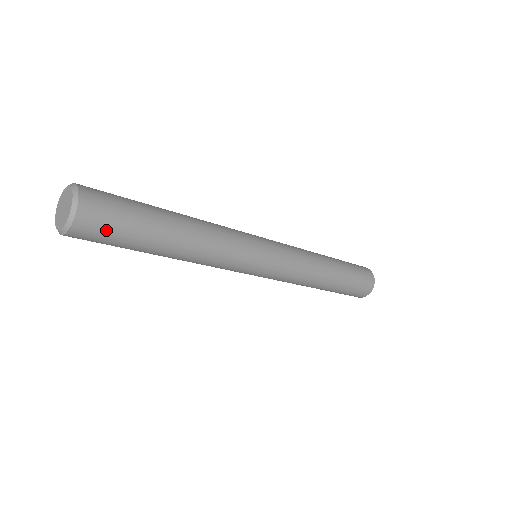
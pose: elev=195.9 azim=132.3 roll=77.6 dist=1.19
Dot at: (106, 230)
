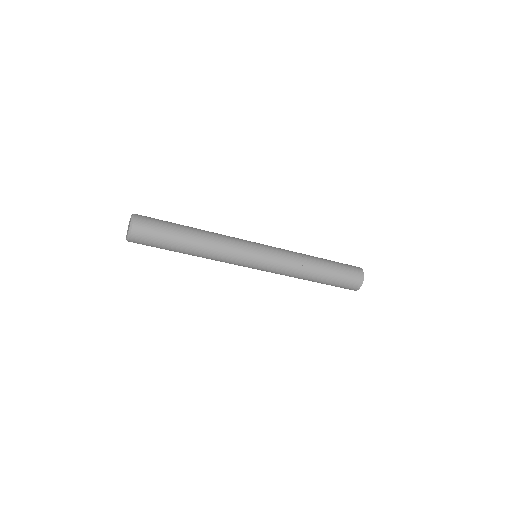
Dot at: (151, 228)
